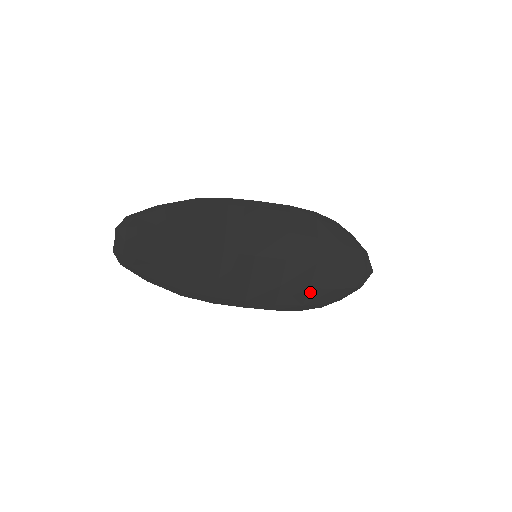
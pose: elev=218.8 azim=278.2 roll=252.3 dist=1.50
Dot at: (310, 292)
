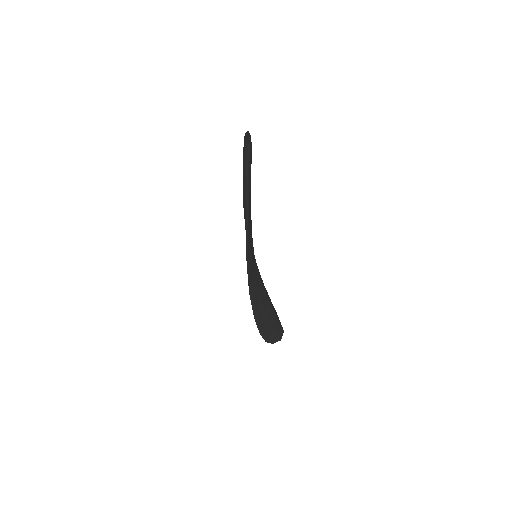
Dot at: (266, 319)
